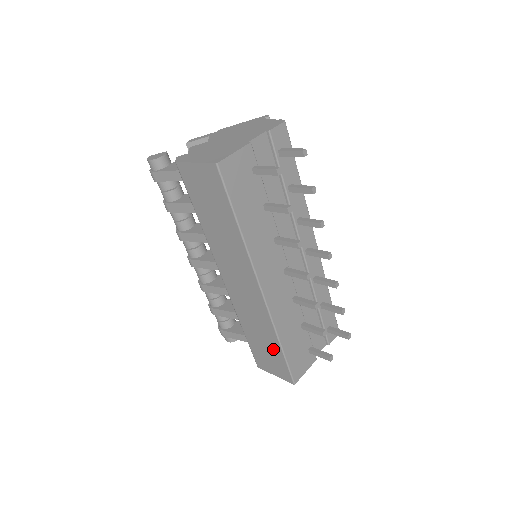
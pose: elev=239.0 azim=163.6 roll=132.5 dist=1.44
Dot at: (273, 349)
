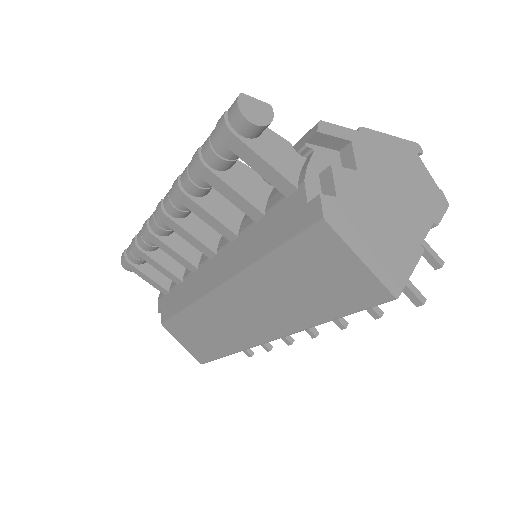
Dot at: (211, 347)
